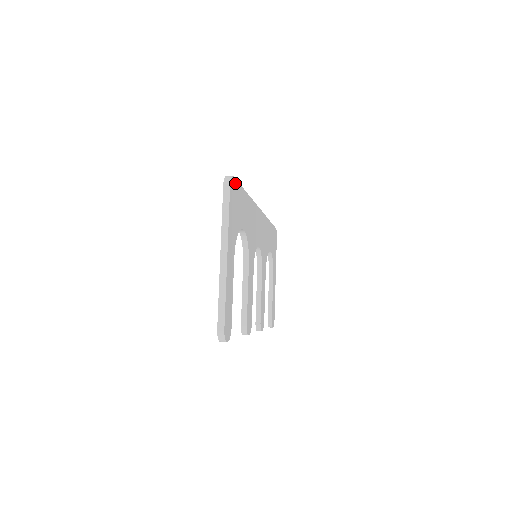
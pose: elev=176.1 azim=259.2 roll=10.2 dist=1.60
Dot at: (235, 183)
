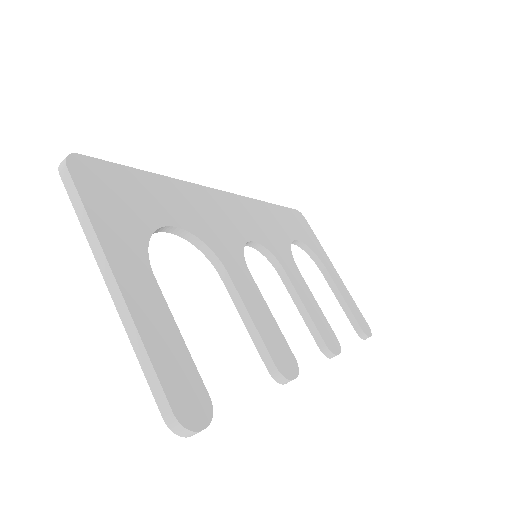
Dot at: (93, 163)
